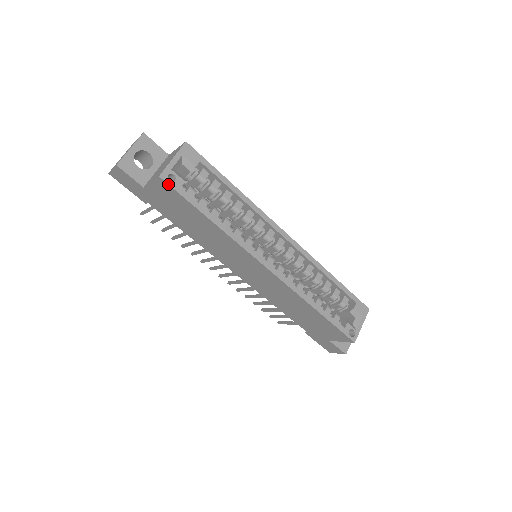
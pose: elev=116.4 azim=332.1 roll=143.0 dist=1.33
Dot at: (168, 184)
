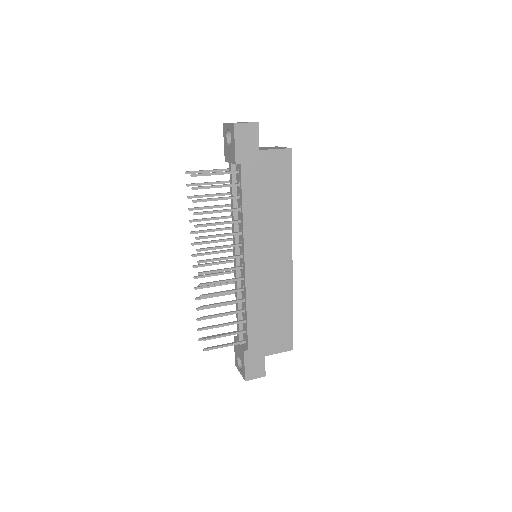
Dot at: occluded
